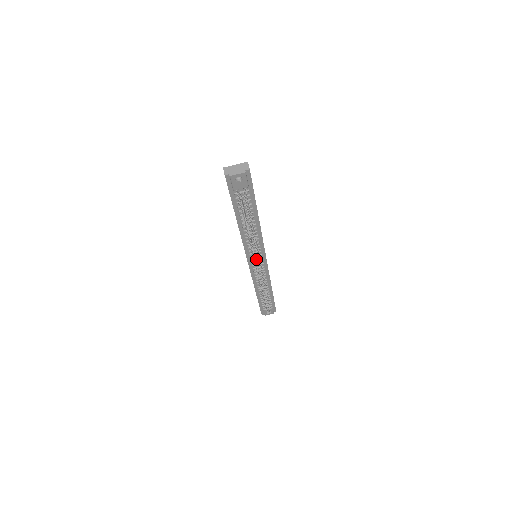
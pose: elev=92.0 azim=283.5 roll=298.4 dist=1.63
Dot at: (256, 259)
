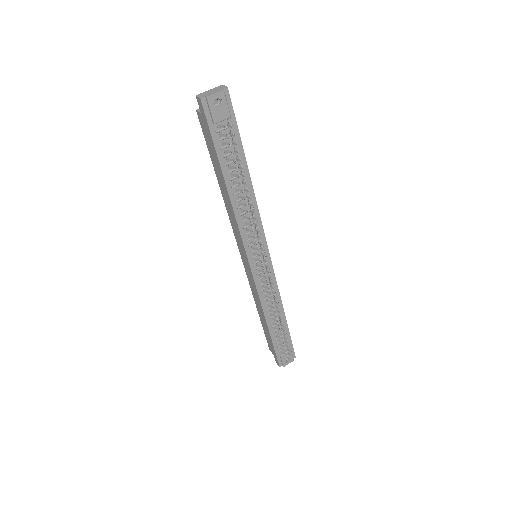
Dot at: (258, 255)
